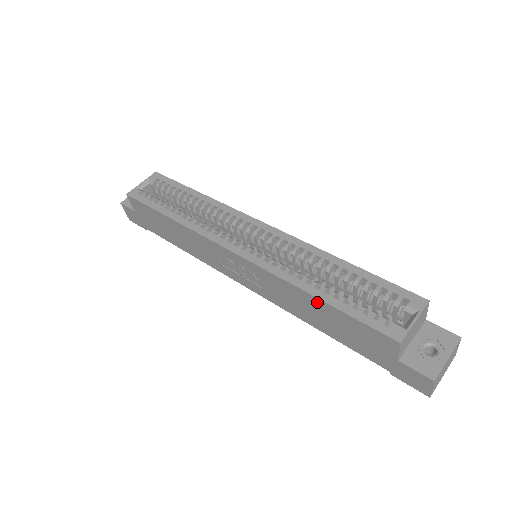
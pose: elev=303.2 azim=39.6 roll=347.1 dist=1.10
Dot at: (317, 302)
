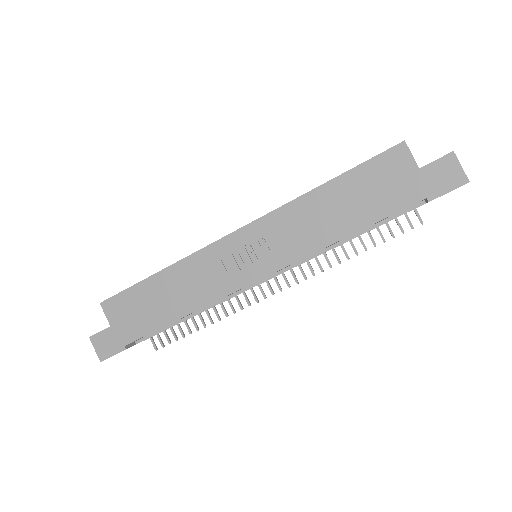
Dot at: (328, 189)
